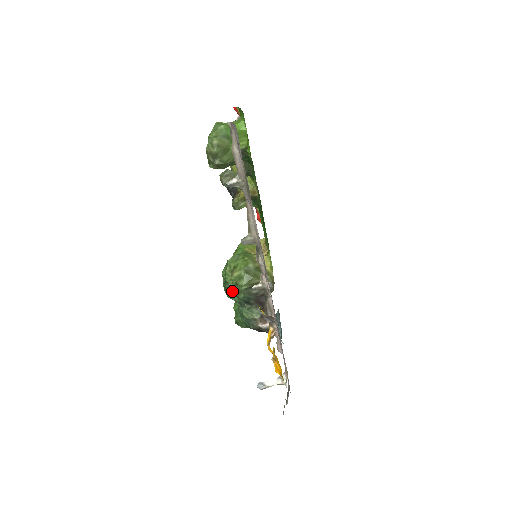
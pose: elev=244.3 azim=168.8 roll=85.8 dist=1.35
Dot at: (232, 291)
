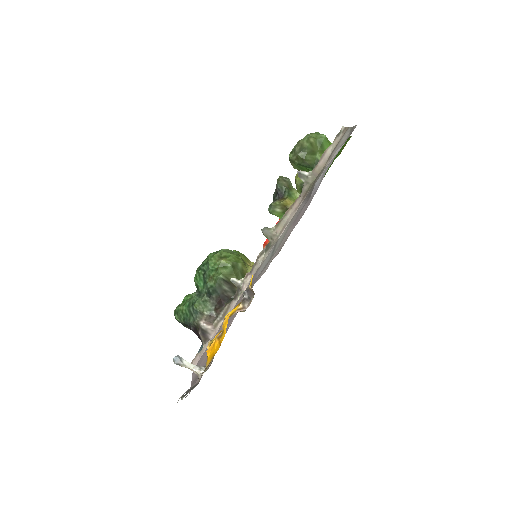
Dot at: (205, 275)
